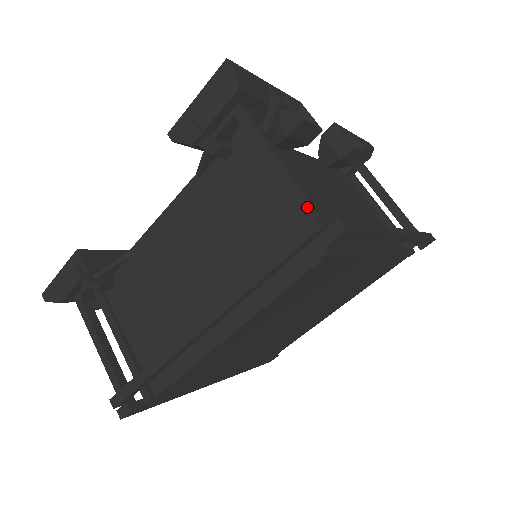
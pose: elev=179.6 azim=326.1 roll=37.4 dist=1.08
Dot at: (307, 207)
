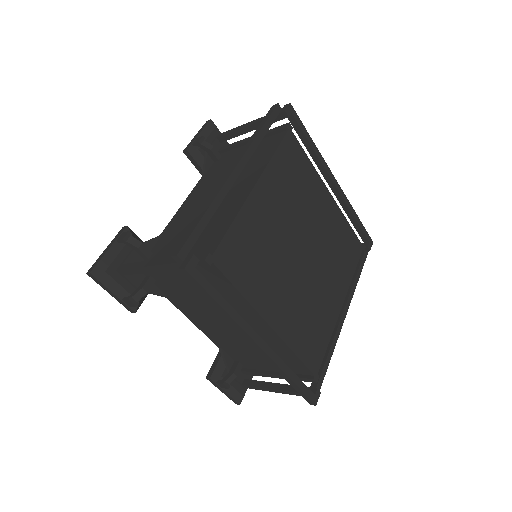
Dot at: occluded
